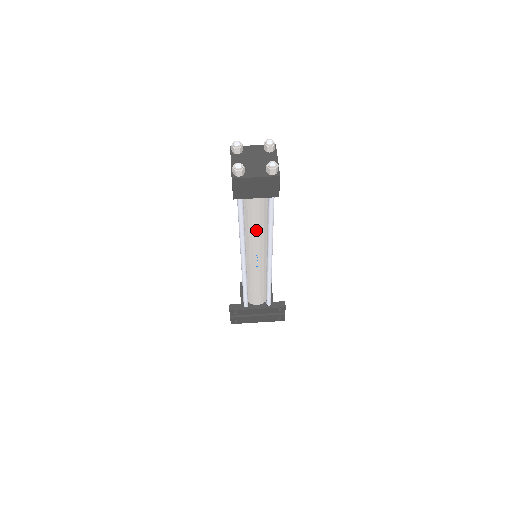
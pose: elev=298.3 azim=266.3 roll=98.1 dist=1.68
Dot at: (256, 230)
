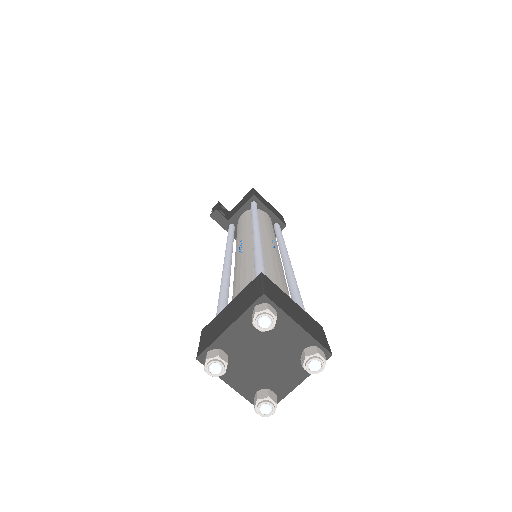
Dot at: occluded
